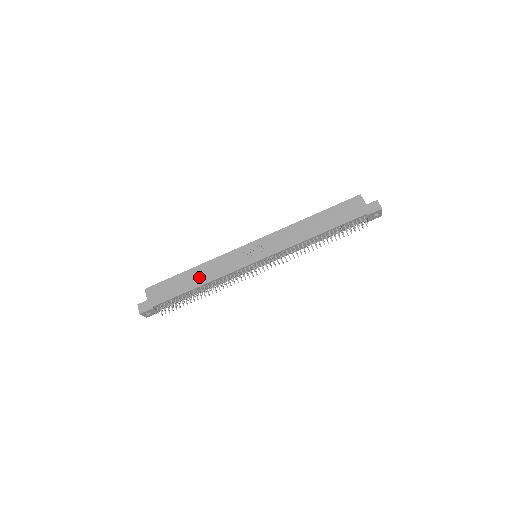
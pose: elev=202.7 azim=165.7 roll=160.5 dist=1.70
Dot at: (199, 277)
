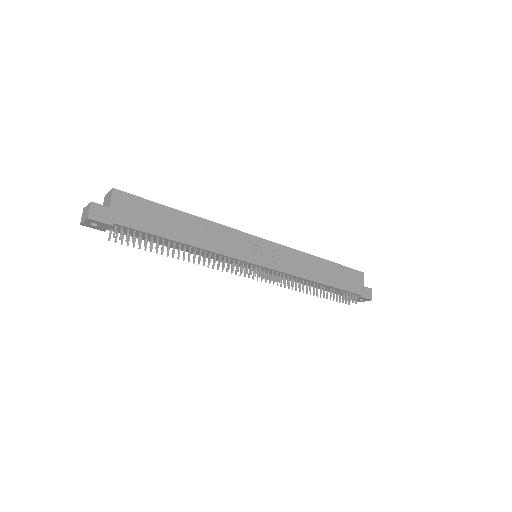
Dot at: (193, 232)
